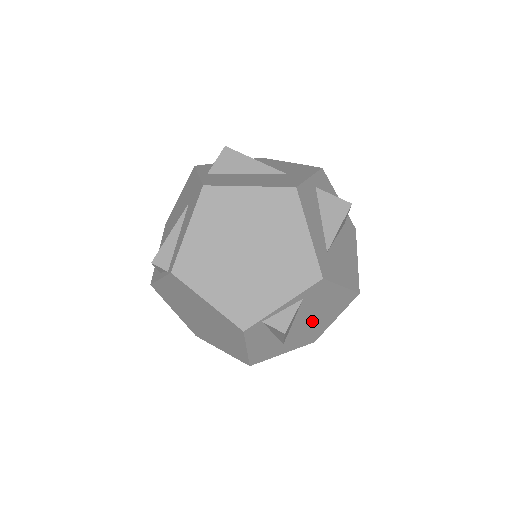
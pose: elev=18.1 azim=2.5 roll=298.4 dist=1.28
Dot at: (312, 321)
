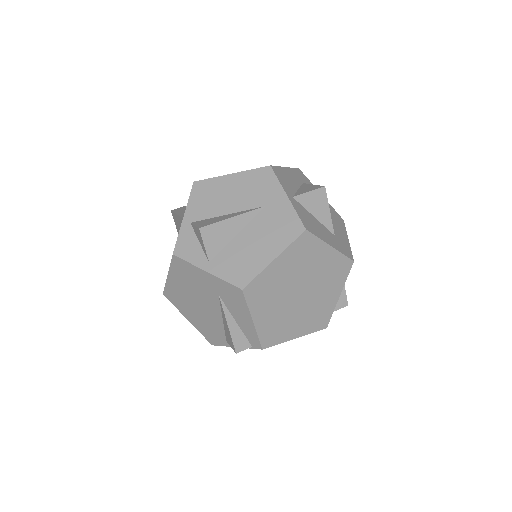
Dot at: occluded
